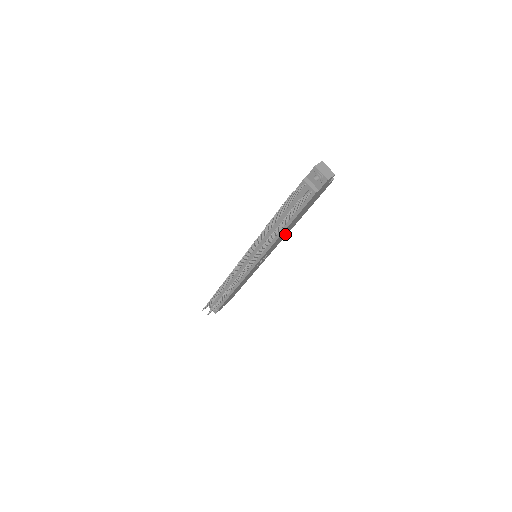
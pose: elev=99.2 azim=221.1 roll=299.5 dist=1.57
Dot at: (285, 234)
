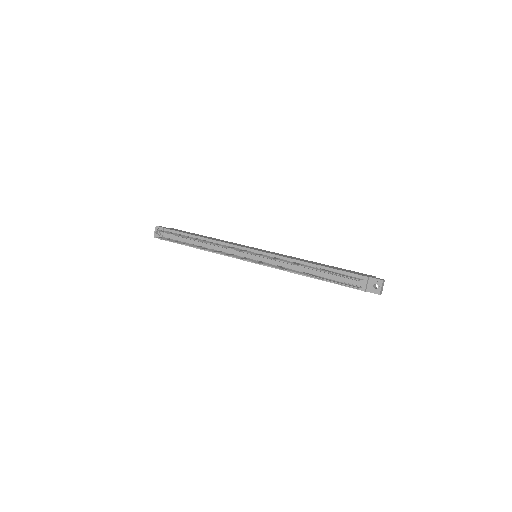
Dot at: occluded
